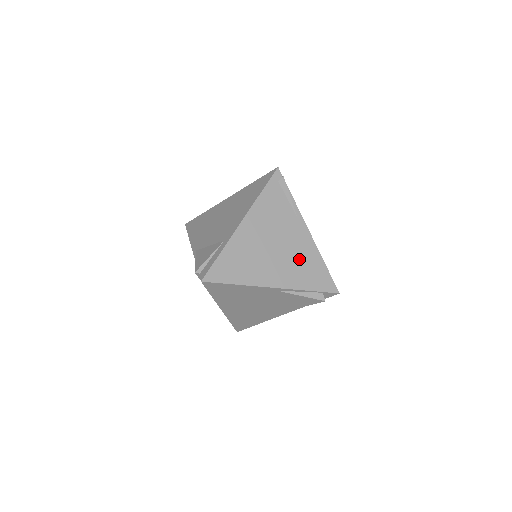
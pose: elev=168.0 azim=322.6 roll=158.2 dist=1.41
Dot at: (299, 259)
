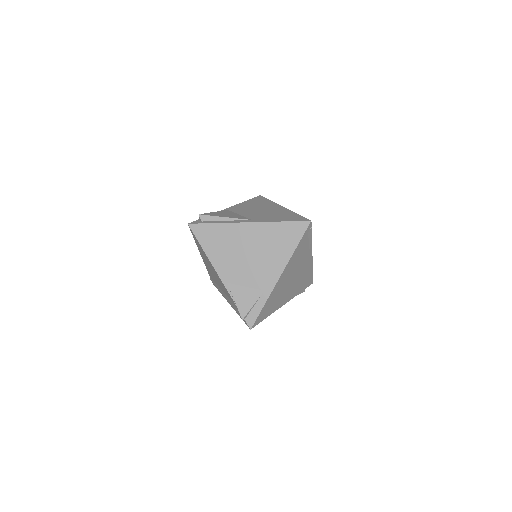
Dot at: (302, 278)
